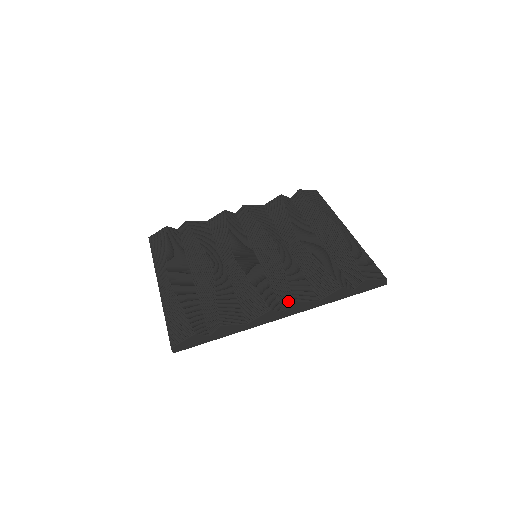
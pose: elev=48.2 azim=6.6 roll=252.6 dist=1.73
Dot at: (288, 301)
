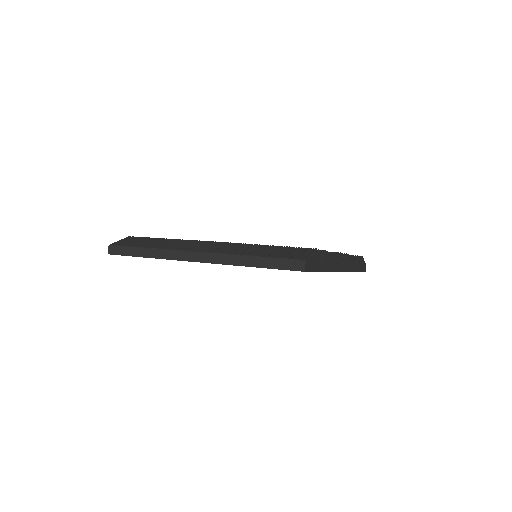
Dot at: occluded
